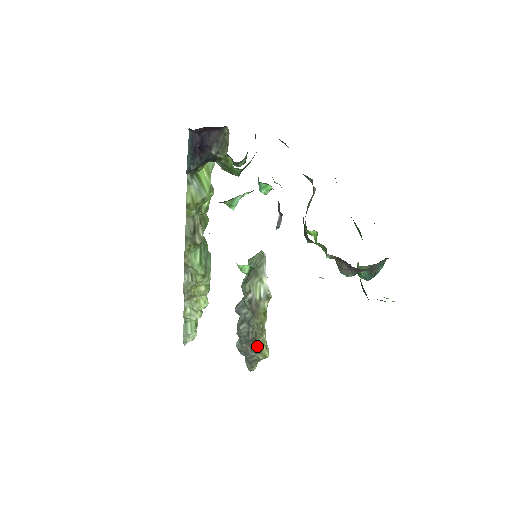
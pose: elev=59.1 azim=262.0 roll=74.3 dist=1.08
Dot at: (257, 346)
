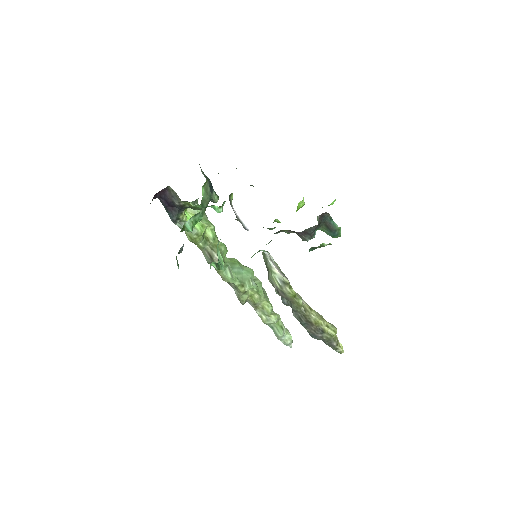
Dot at: (317, 327)
